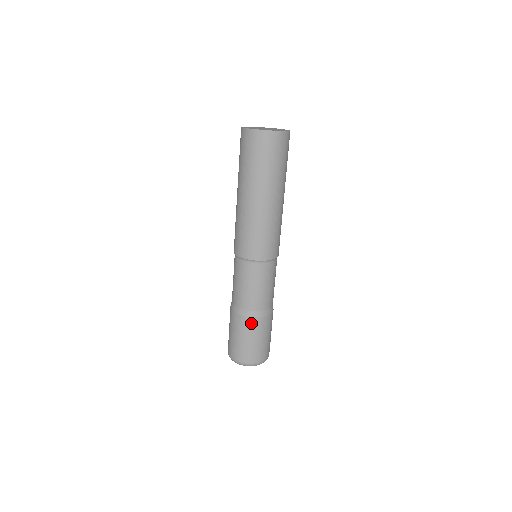
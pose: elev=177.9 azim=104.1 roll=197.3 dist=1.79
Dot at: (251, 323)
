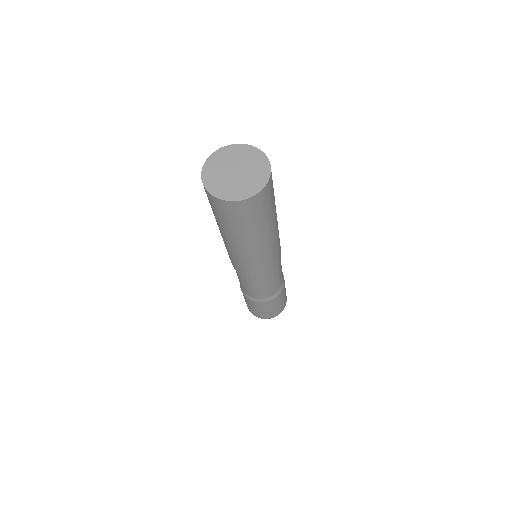
Dot at: (254, 303)
